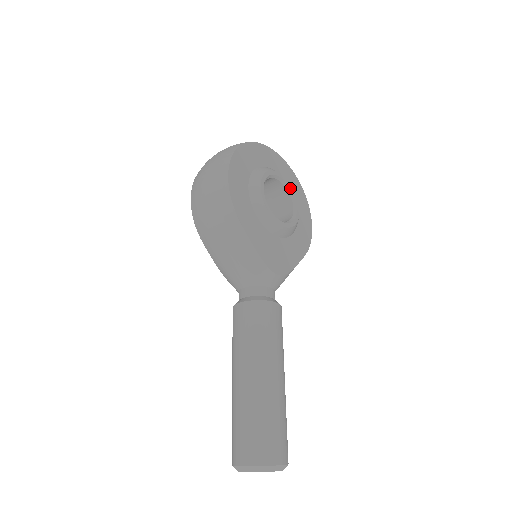
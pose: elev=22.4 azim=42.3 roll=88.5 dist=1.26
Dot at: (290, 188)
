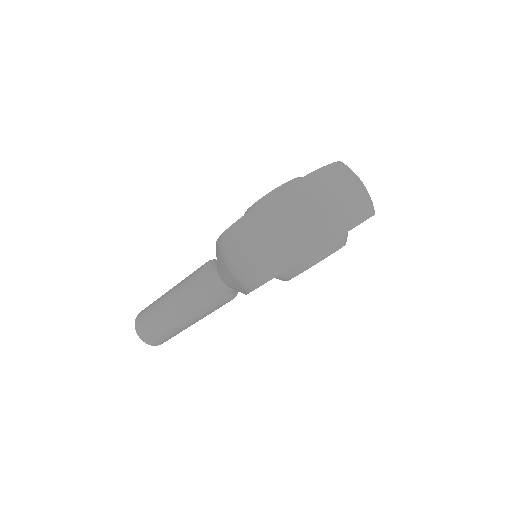
Dot at: occluded
